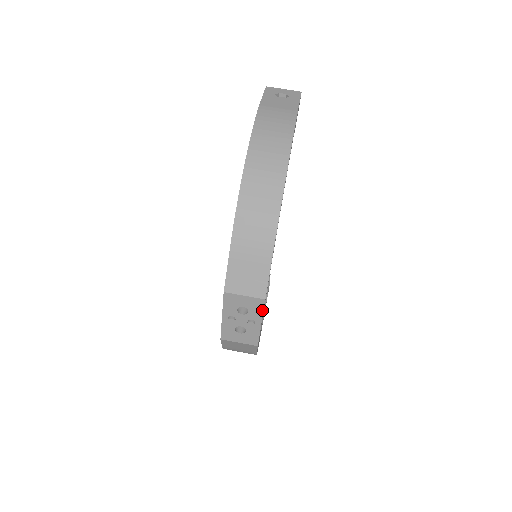
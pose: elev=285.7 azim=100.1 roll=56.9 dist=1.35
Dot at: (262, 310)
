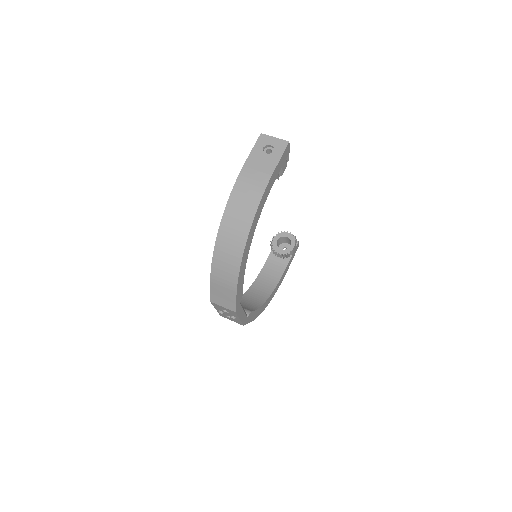
Dot at: (236, 315)
